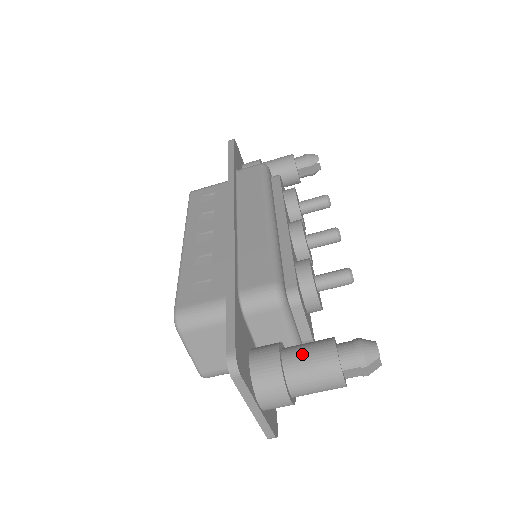
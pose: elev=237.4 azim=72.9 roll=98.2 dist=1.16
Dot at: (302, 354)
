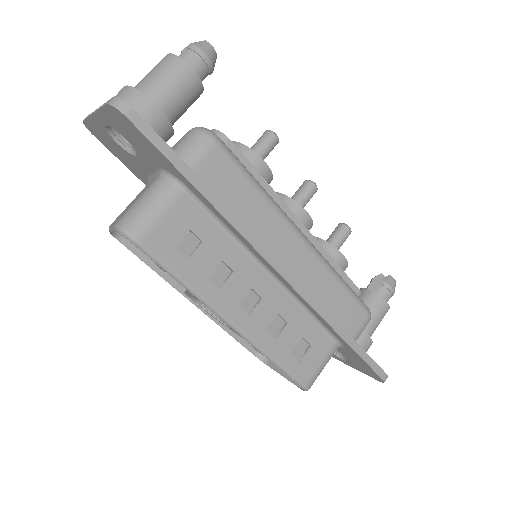
Dot at: occluded
